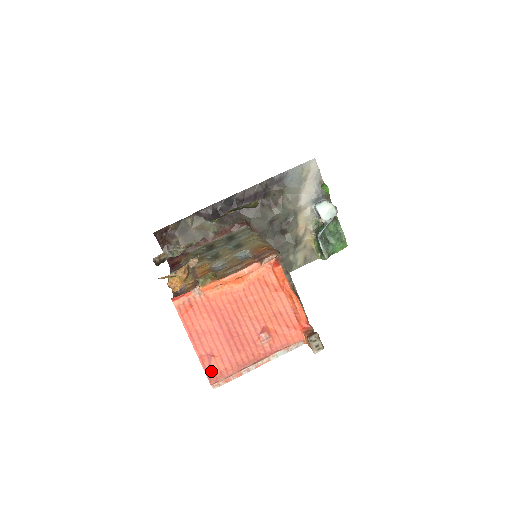
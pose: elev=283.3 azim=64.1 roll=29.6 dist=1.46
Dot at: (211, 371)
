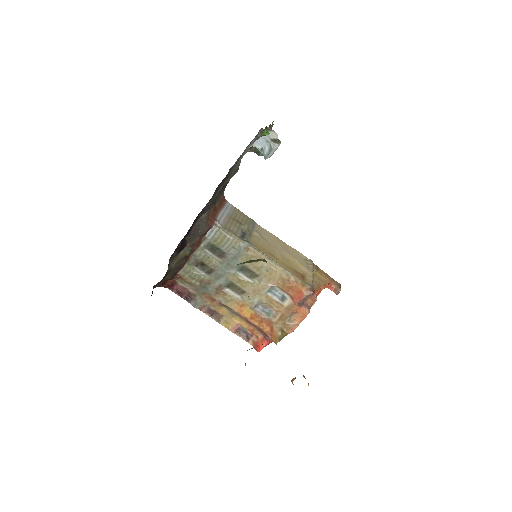
Dot at: occluded
